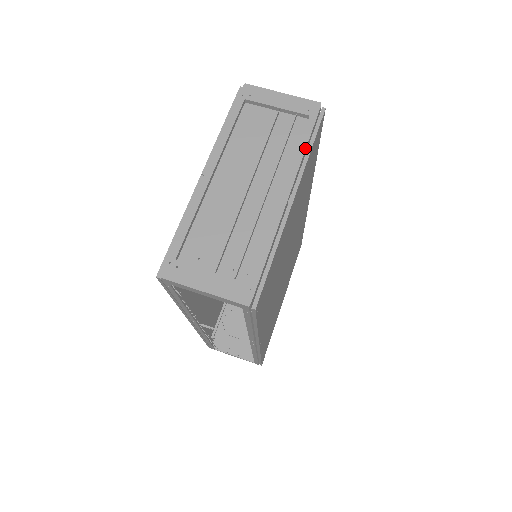
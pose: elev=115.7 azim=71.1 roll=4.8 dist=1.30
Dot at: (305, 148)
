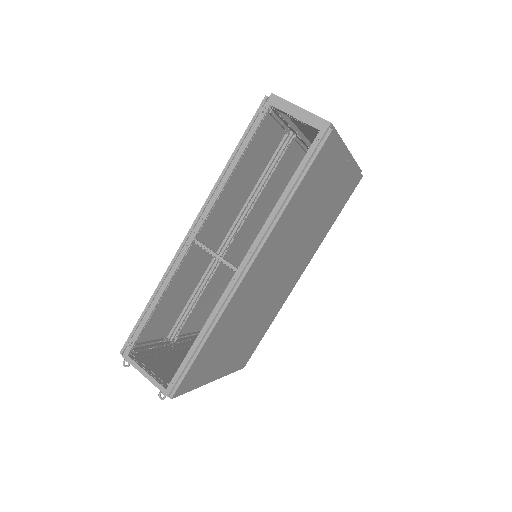
Dot at: (356, 162)
